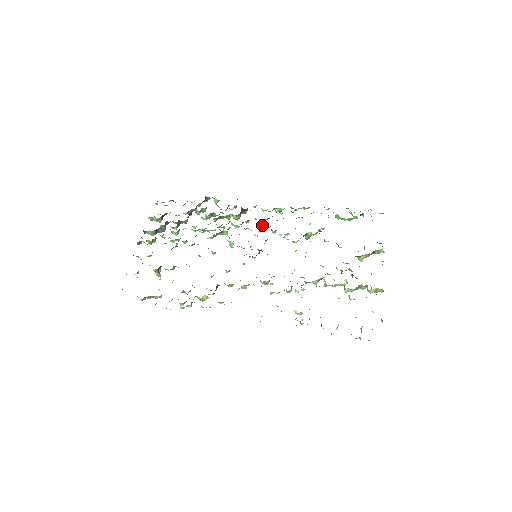
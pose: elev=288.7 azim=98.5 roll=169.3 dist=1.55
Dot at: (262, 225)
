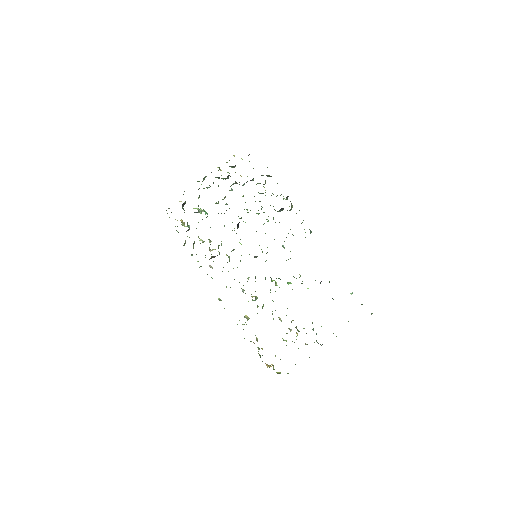
Dot at: occluded
